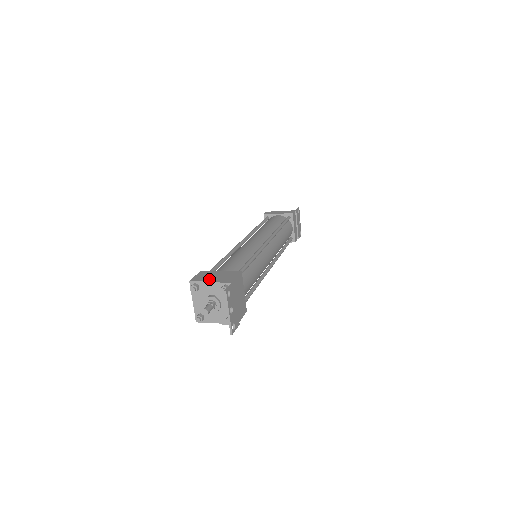
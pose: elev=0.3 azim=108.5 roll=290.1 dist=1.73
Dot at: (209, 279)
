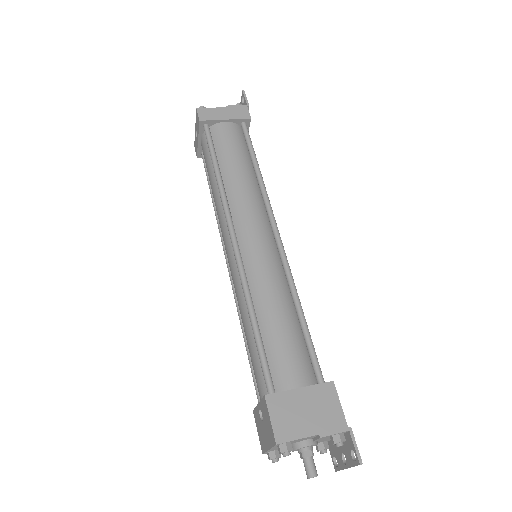
Dot at: (305, 428)
